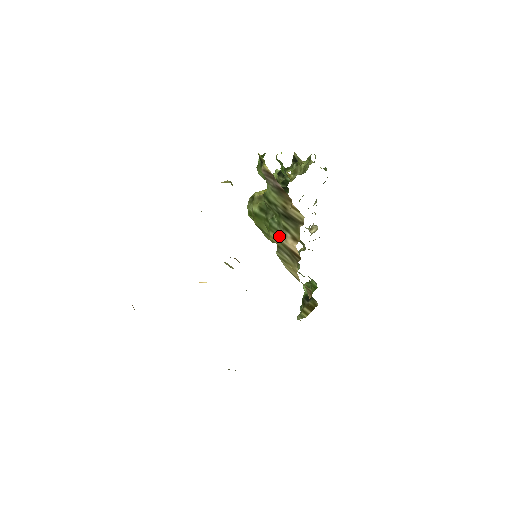
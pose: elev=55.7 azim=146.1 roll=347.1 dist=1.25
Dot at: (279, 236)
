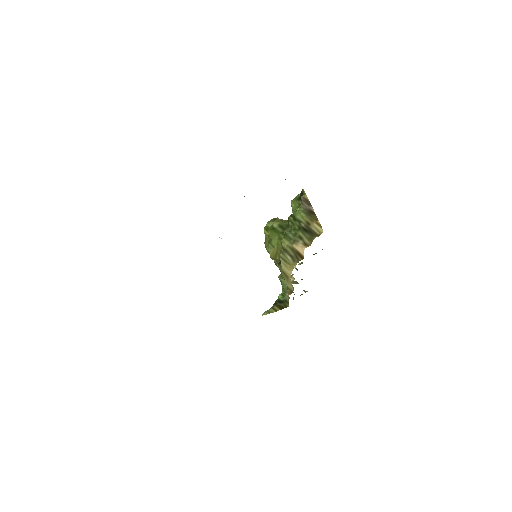
Dot at: (291, 242)
